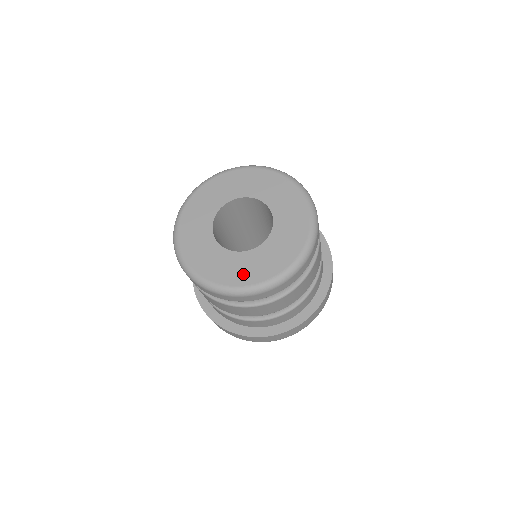
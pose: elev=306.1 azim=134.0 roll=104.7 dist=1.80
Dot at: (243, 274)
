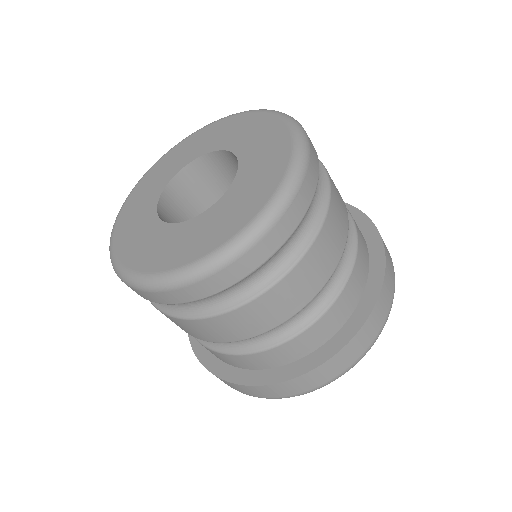
Dot at: (168, 254)
